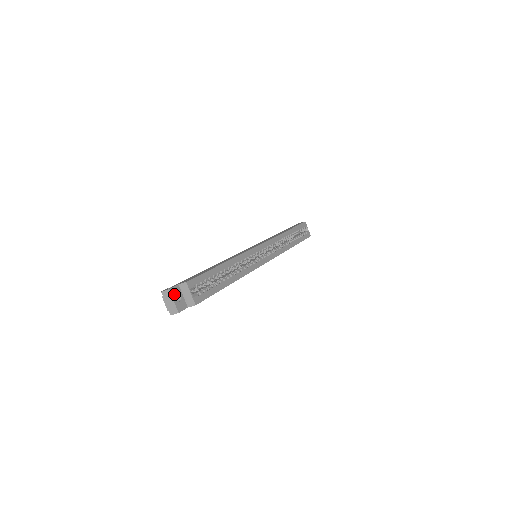
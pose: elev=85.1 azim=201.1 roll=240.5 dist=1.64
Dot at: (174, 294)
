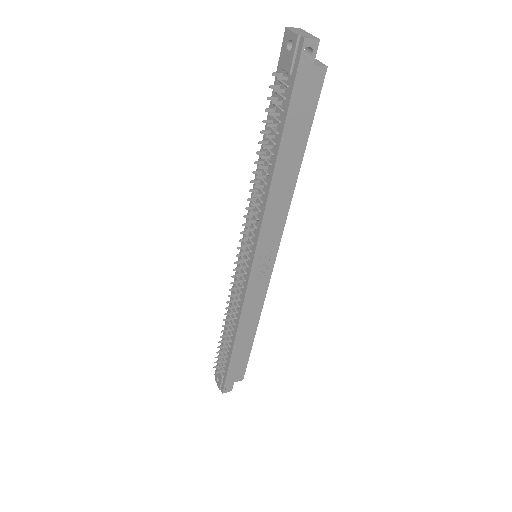
Dot at: occluded
